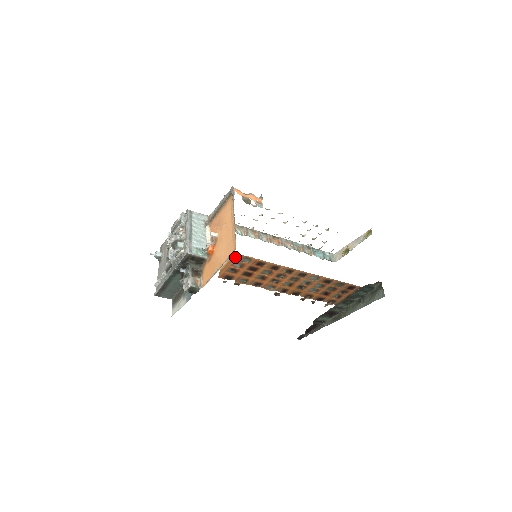
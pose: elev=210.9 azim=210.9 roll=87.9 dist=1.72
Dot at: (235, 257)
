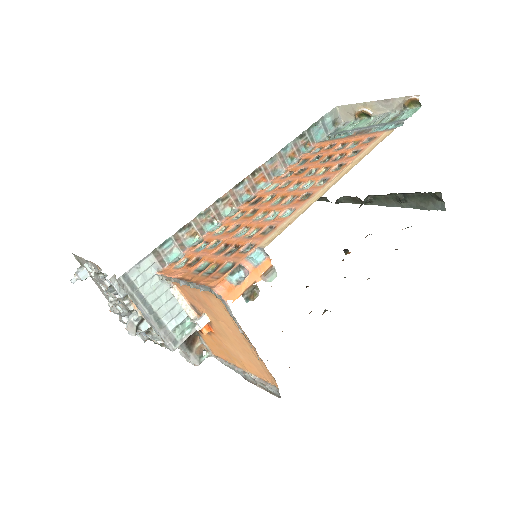
Dot at: occluded
